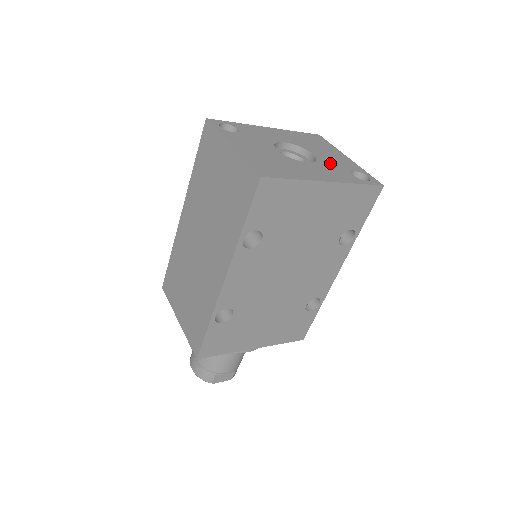
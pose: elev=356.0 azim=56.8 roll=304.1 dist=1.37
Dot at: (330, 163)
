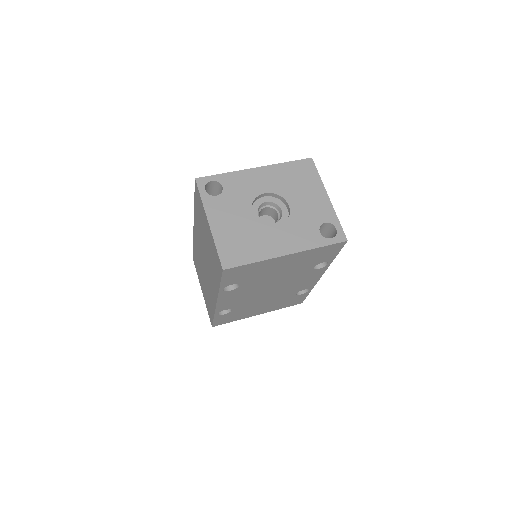
Dot at: (302, 217)
